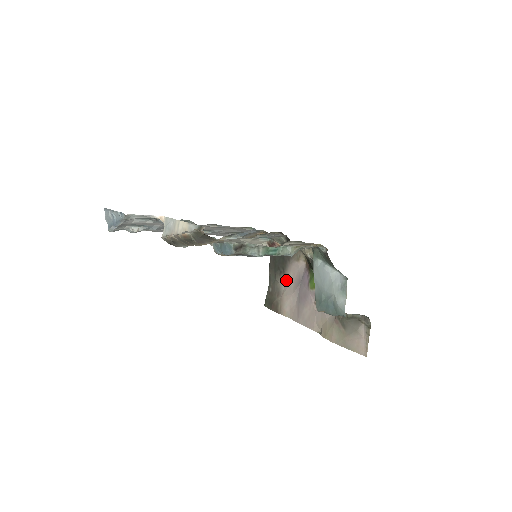
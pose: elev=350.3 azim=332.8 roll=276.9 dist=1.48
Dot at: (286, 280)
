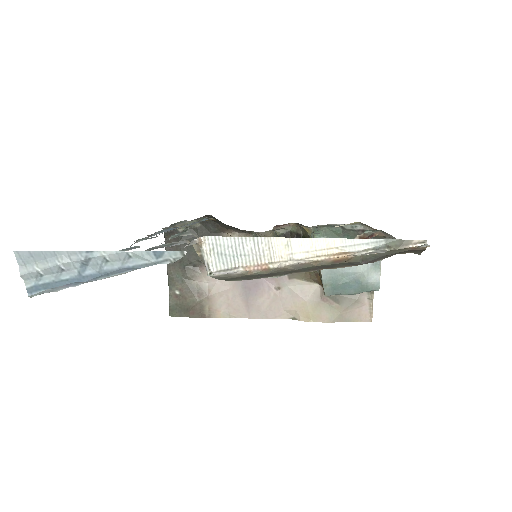
Dot at: occluded
